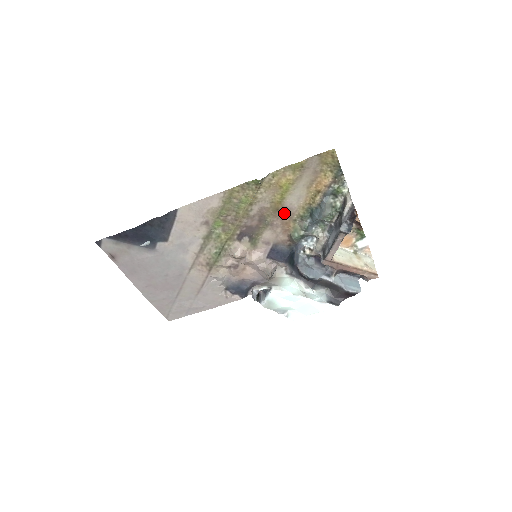
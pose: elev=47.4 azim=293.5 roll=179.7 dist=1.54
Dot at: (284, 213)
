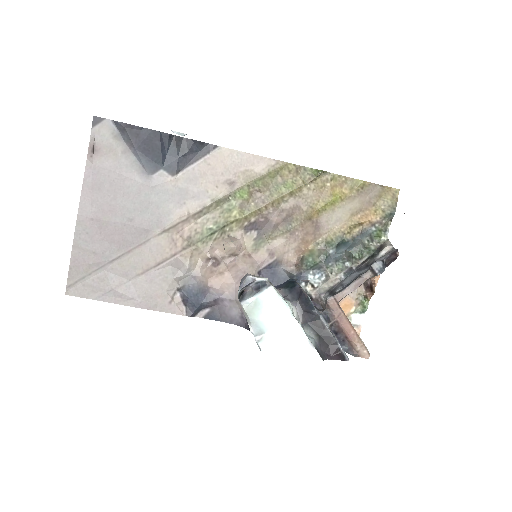
Dot at: (313, 228)
